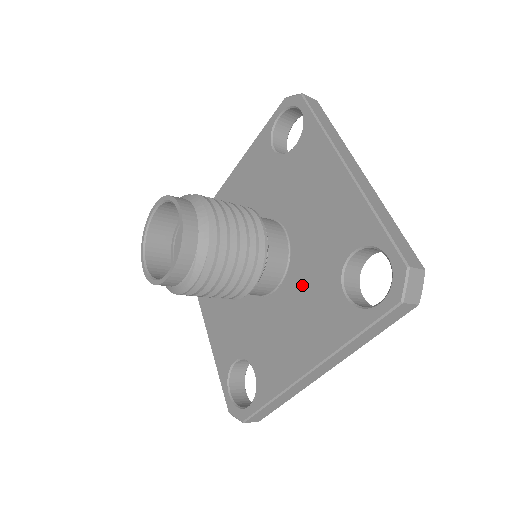
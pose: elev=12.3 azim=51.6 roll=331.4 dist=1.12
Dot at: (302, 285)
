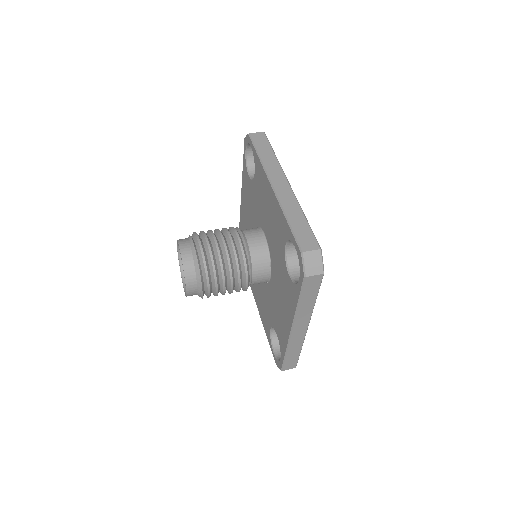
Dot at: (265, 296)
